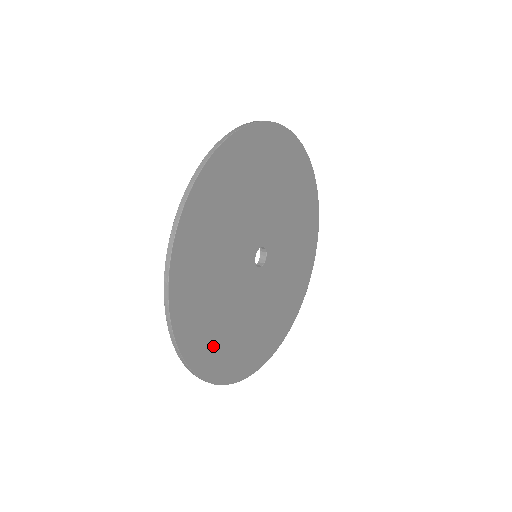
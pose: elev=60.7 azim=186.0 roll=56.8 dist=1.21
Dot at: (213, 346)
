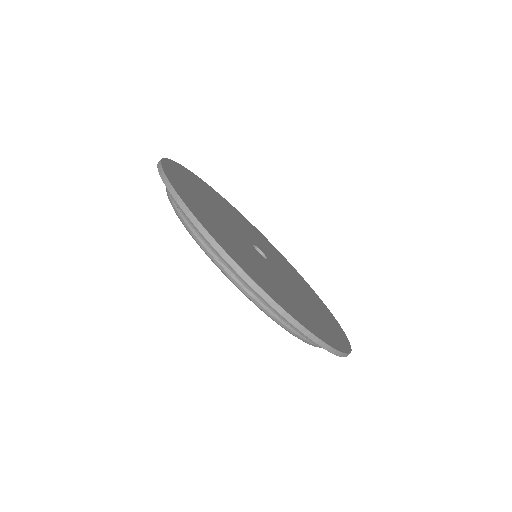
Dot at: (297, 310)
